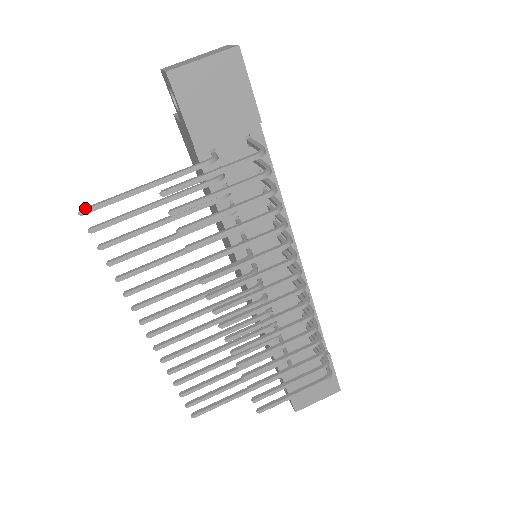
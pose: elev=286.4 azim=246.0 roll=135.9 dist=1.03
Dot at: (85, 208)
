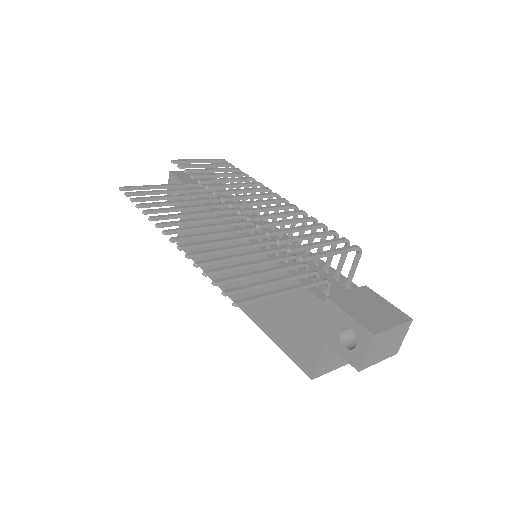
Dot at: (124, 188)
